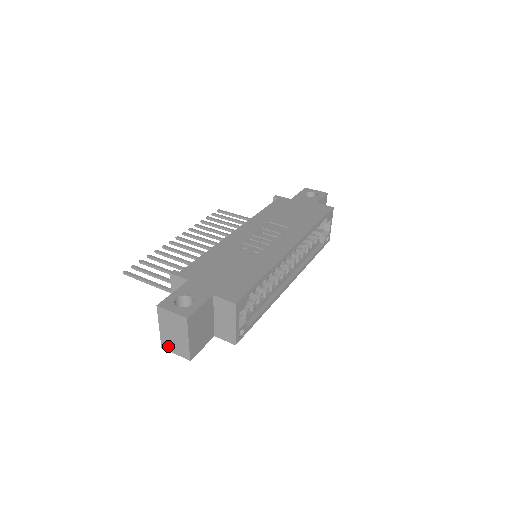
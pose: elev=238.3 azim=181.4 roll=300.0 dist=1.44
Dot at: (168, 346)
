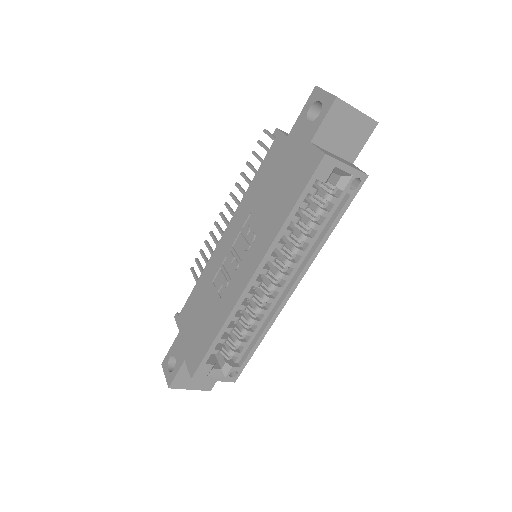
Dot at: occluded
